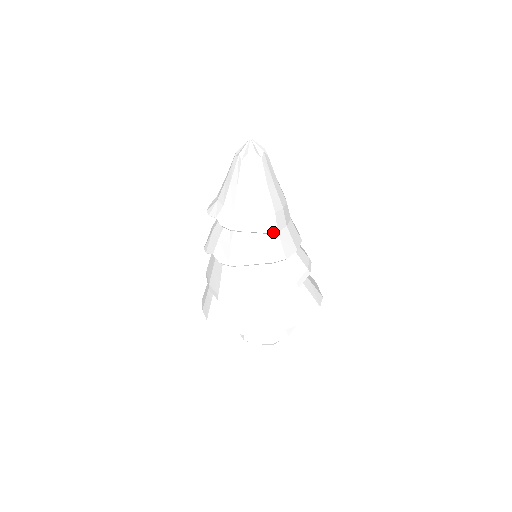
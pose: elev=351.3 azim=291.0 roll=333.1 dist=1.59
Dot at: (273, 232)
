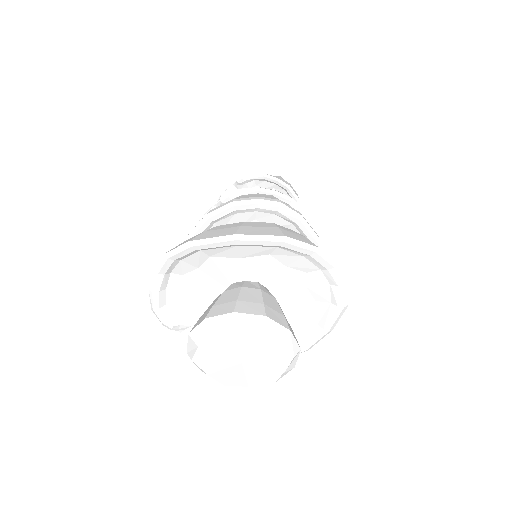
Dot at: (295, 194)
